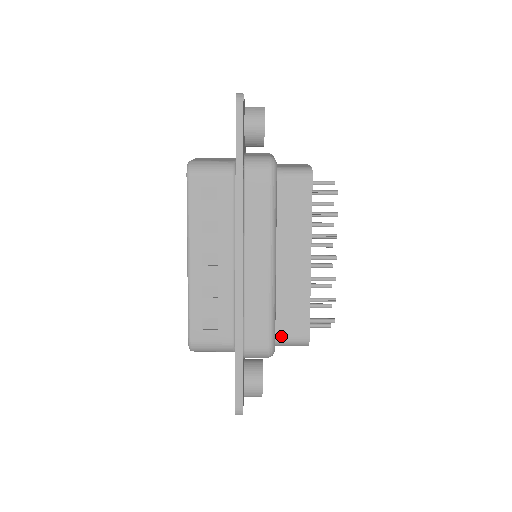
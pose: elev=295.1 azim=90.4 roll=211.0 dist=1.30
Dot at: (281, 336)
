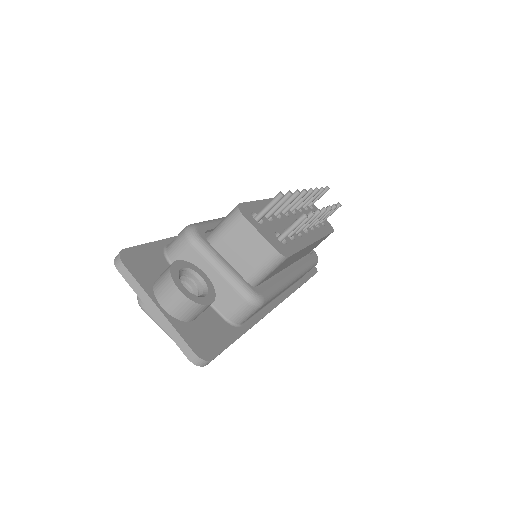
Dot at: occluded
